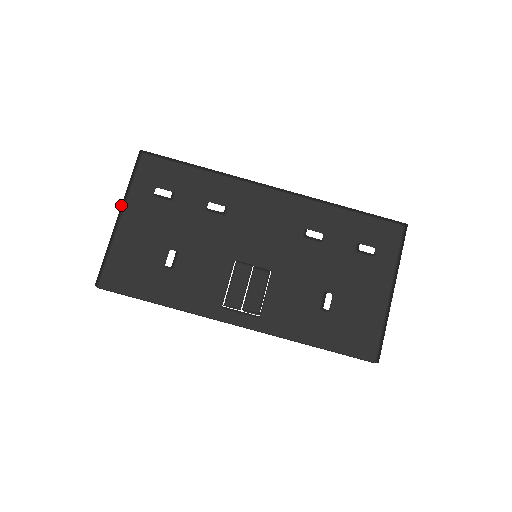
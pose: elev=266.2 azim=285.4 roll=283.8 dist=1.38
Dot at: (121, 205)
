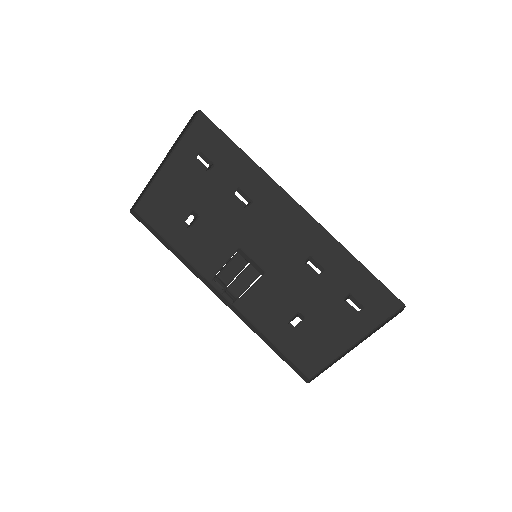
Dot at: (165, 157)
